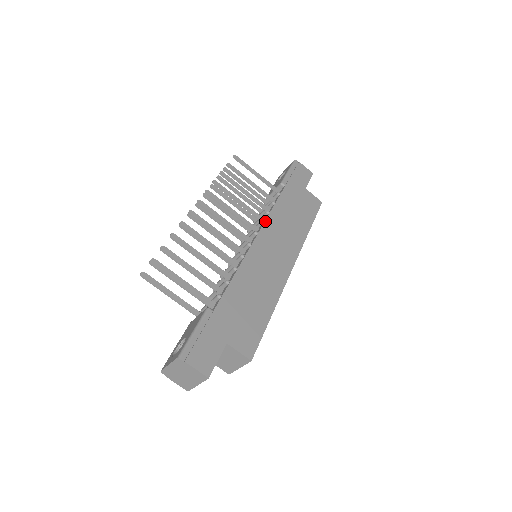
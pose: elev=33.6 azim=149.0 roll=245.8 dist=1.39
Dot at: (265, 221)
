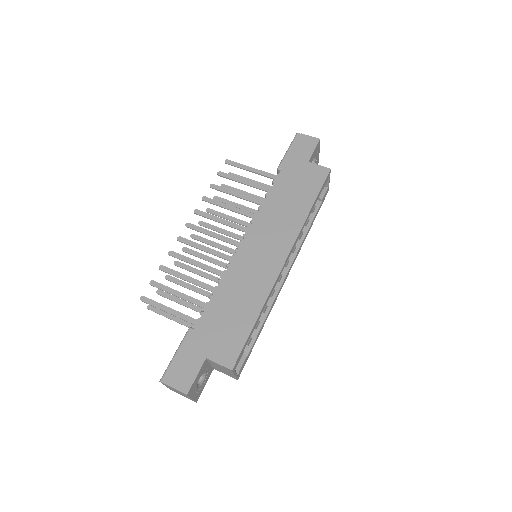
Dot at: (254, 219)
